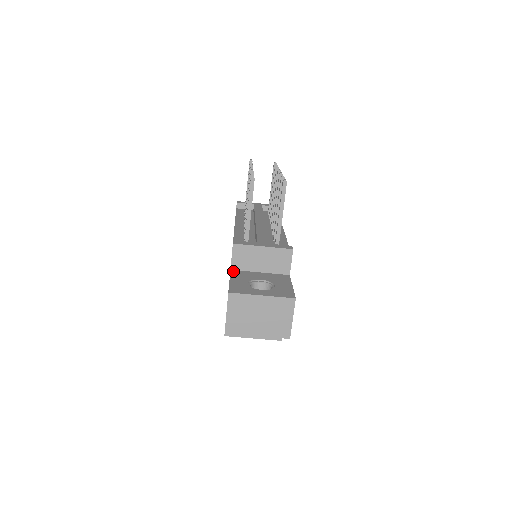
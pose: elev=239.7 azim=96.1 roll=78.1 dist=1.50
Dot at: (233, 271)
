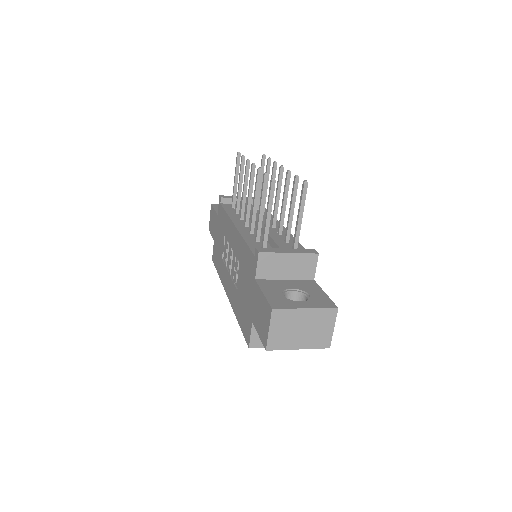
Dot at: (259, 281)
